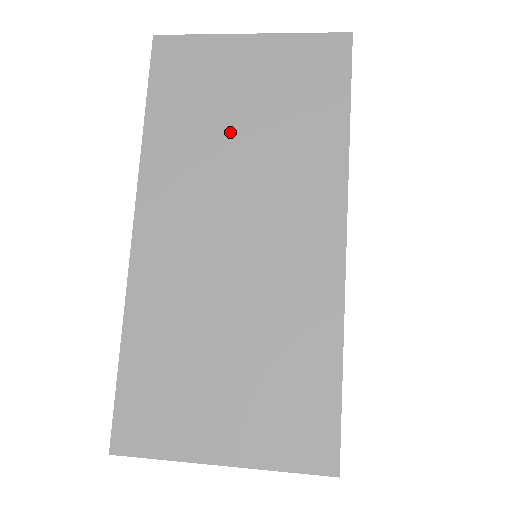
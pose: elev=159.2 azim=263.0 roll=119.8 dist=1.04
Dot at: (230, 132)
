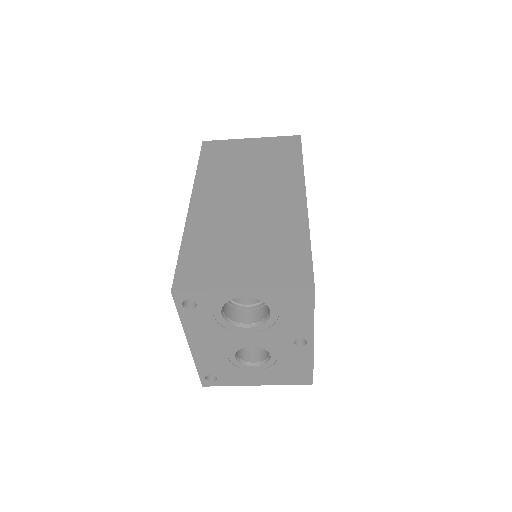
Dot at: (242, 167)
